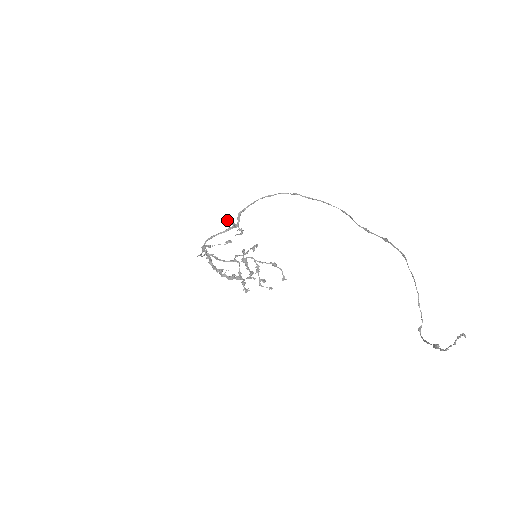
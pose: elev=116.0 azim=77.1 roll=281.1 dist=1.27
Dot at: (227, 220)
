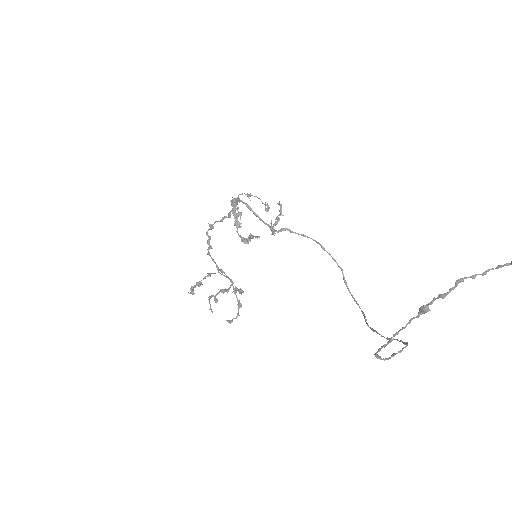
Dot at: occluded
